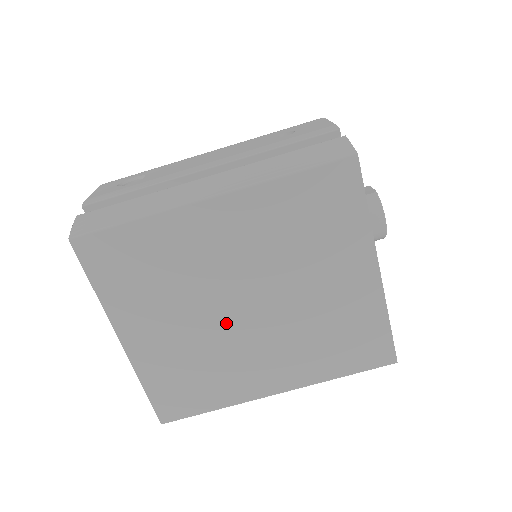
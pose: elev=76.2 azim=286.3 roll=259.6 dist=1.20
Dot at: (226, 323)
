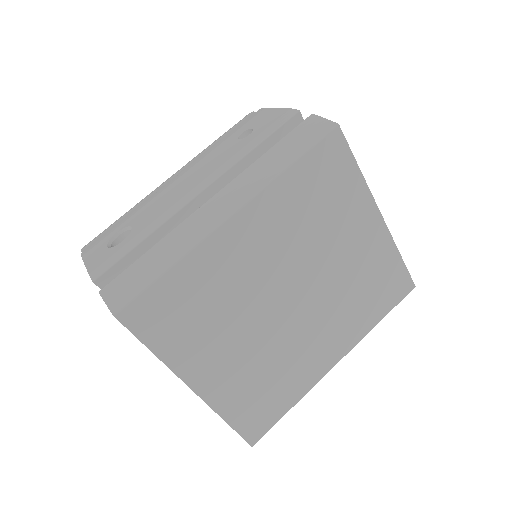
Dot at: (279, 323)
